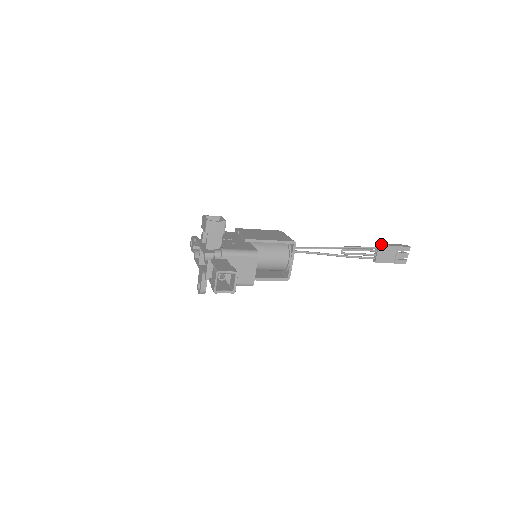
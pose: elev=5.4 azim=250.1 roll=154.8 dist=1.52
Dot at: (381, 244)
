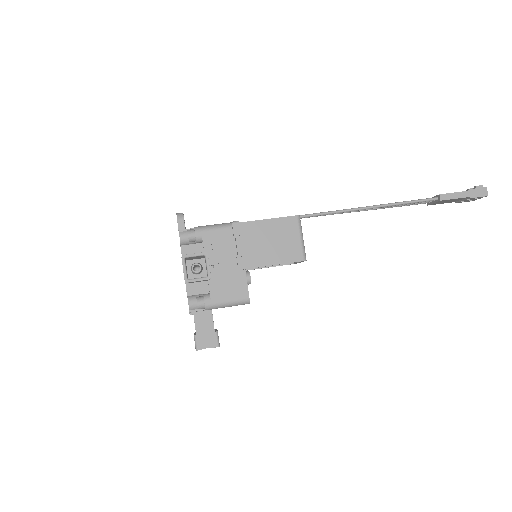
Dot at: (445, 196)
